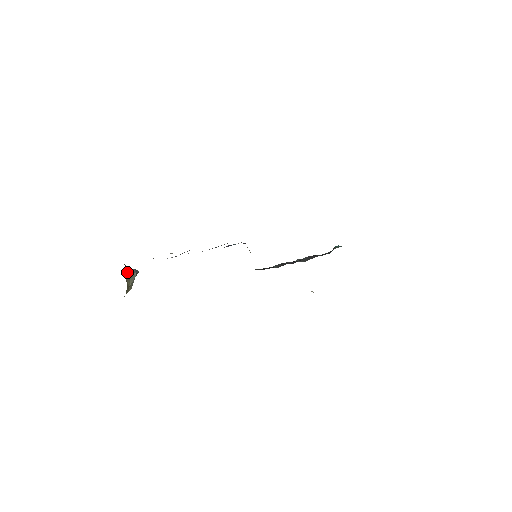
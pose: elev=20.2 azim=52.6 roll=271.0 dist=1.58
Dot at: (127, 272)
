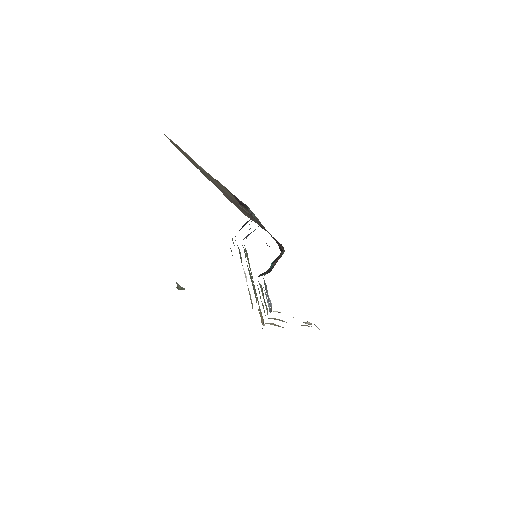
Dot at: occluded
